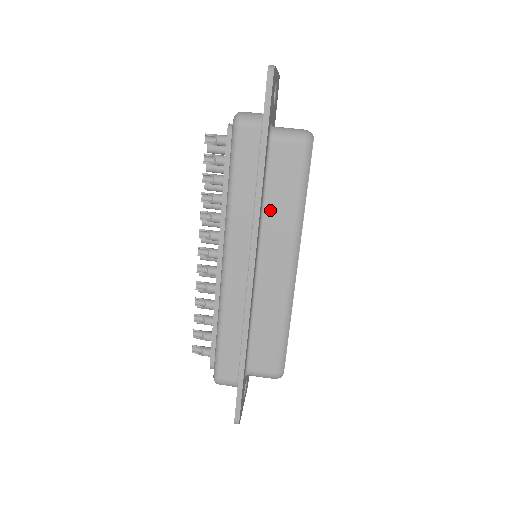
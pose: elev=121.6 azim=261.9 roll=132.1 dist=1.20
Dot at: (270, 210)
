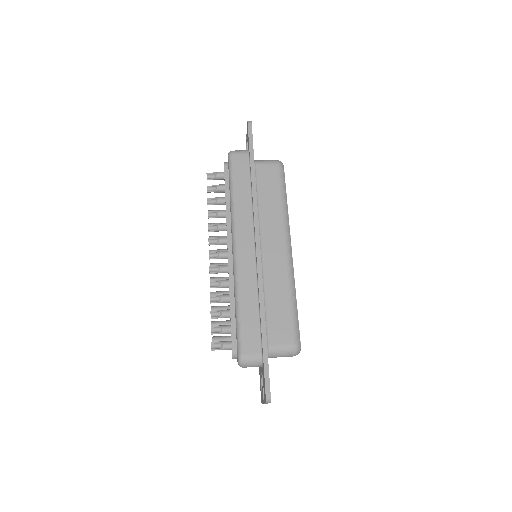
Dot at: (263, 208)
